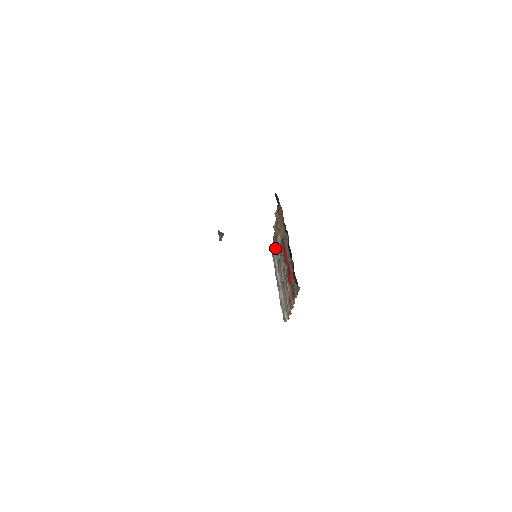
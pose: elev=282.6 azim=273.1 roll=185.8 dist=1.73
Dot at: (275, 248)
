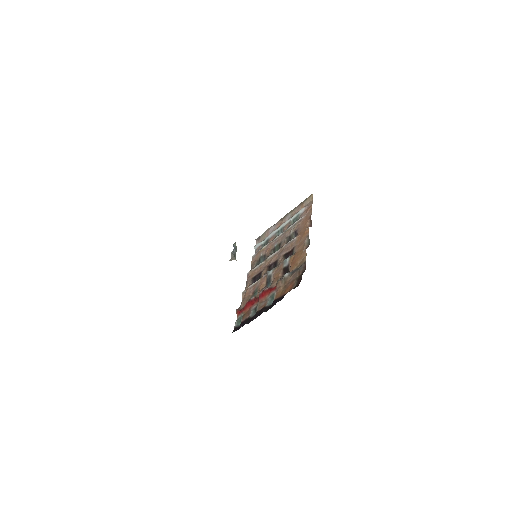
Dot at: (300, 220)
